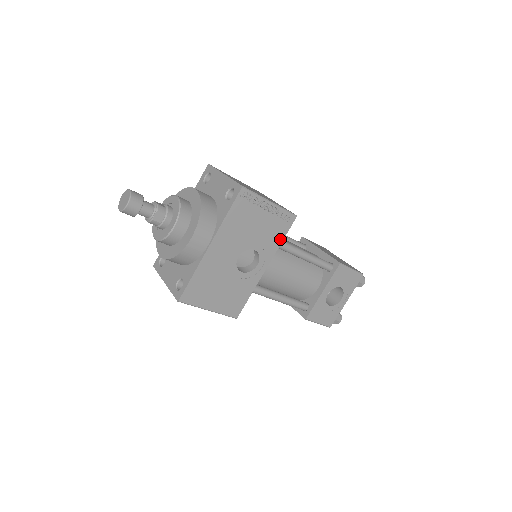
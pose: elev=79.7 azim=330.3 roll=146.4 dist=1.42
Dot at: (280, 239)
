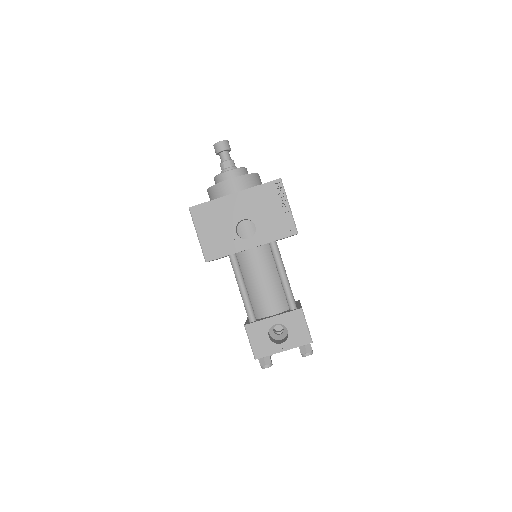
Dot at: (276, 237)
